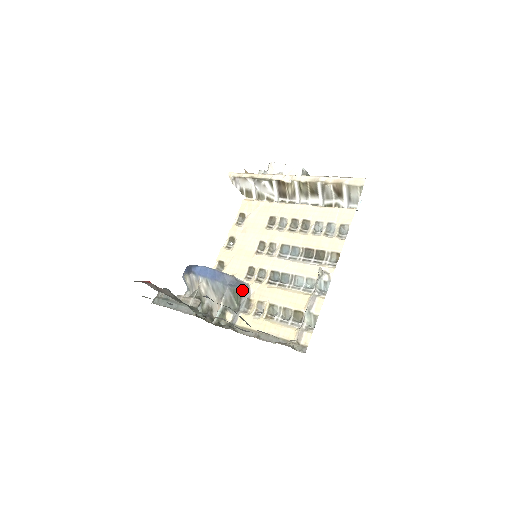
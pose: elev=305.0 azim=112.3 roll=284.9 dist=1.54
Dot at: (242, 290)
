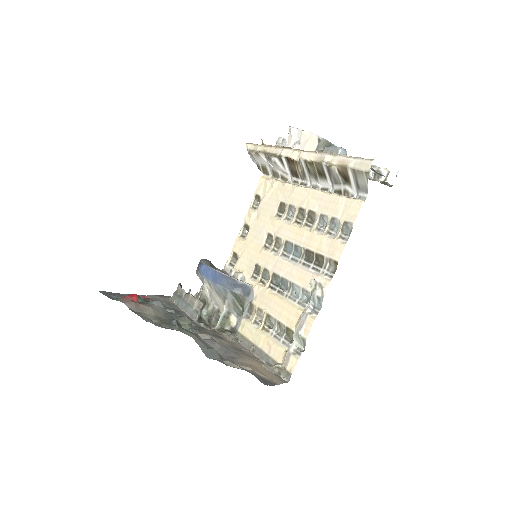
Dot at: (246, 292)
